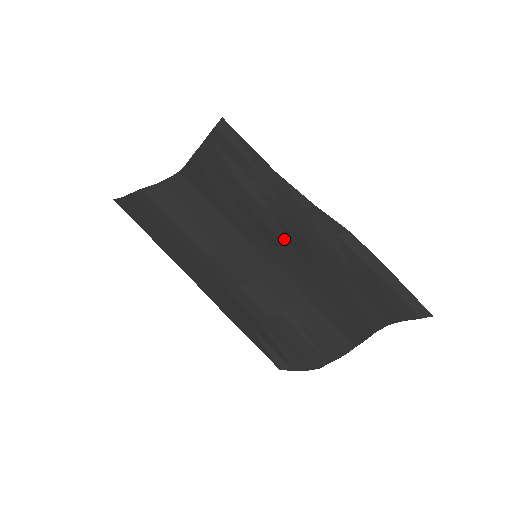
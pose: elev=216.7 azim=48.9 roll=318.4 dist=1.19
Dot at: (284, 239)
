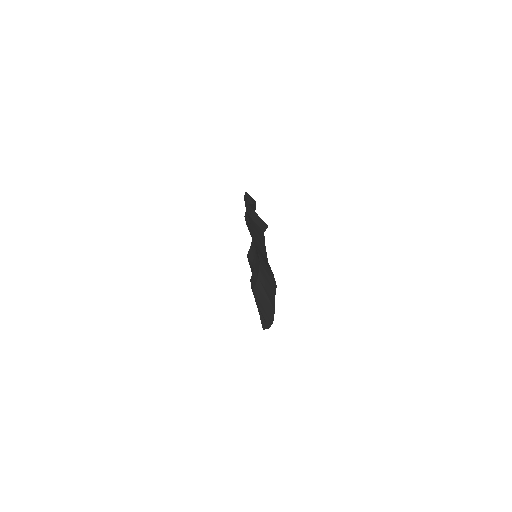
Dot at: occluded
